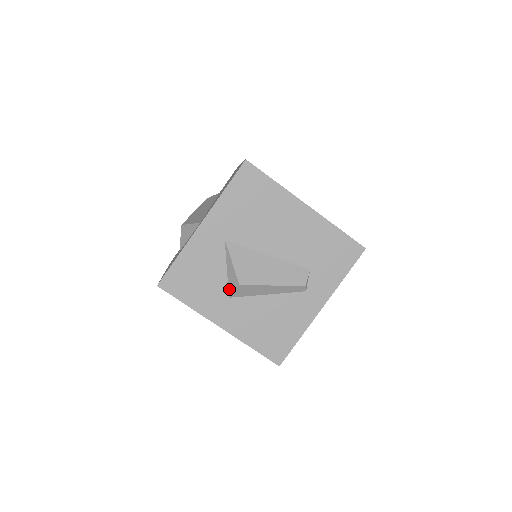
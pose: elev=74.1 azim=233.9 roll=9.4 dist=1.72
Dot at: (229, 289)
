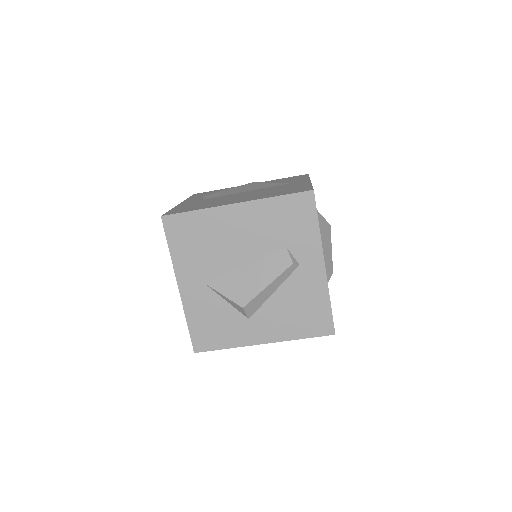
Dot at: (242, 314)
